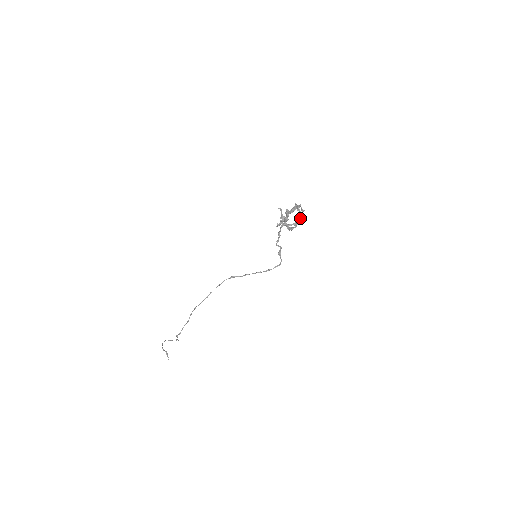
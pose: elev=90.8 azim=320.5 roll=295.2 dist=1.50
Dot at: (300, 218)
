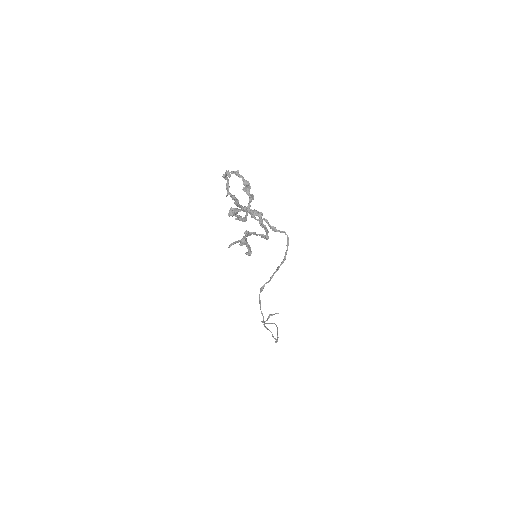
Dot at: (259, 217)
